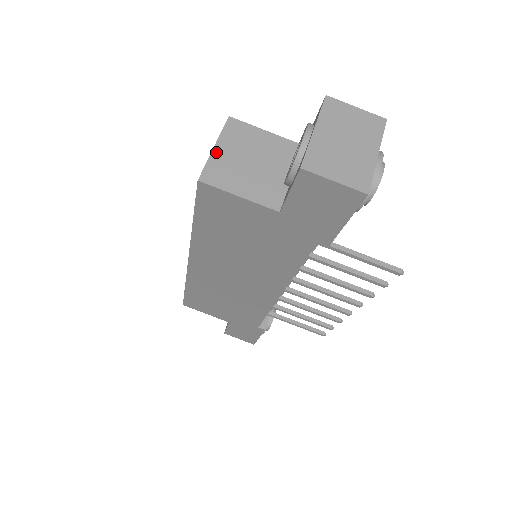
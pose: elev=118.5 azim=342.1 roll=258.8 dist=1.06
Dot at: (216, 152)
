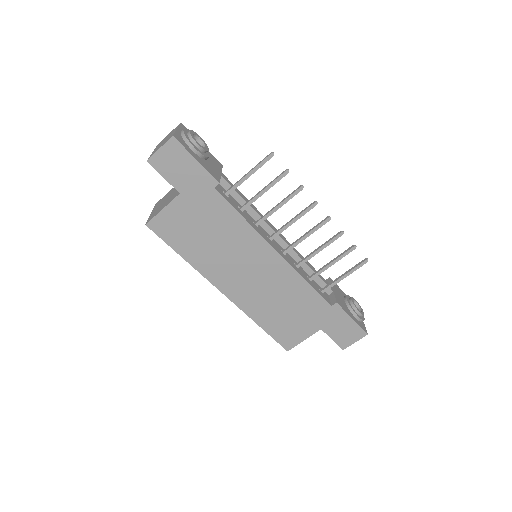
Dot at: (151, 214)
